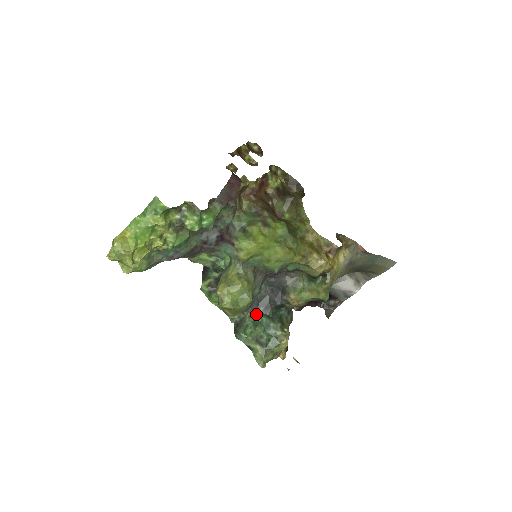
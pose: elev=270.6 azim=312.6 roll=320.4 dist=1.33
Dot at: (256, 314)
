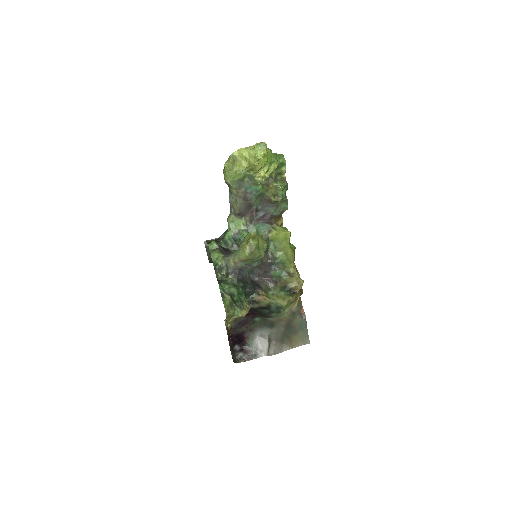
Dot at: (237, 282)
